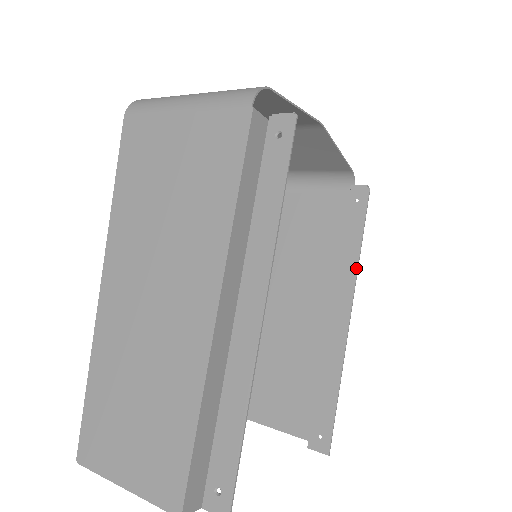
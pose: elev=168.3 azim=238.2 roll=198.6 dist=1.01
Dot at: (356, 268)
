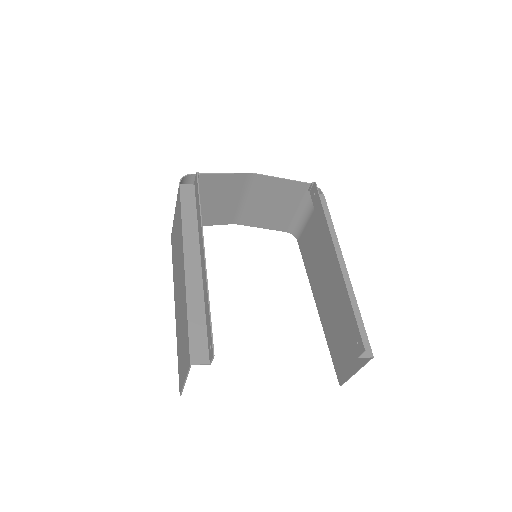
Dot at: (327, 226)
